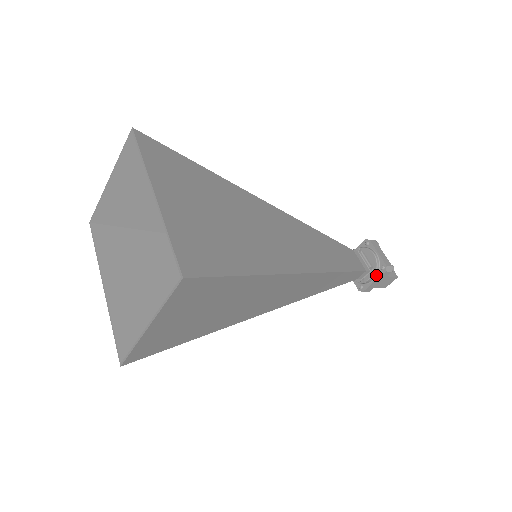
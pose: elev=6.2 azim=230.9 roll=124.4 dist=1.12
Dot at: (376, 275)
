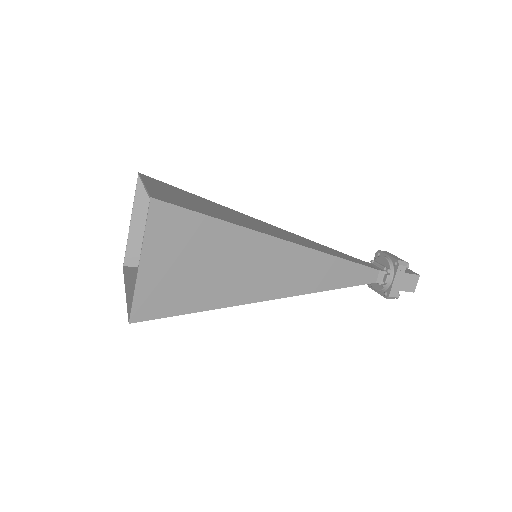
Dot at: (393, 274)
